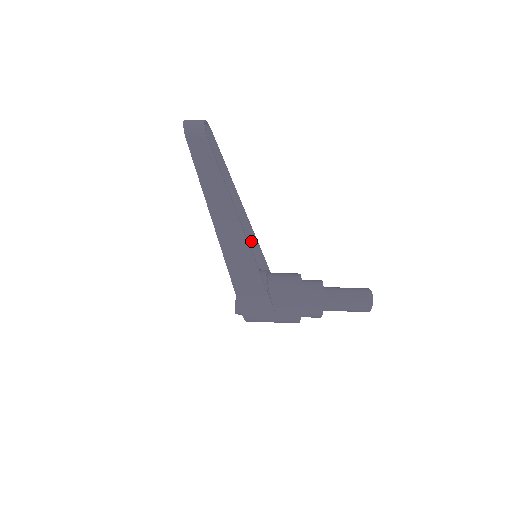
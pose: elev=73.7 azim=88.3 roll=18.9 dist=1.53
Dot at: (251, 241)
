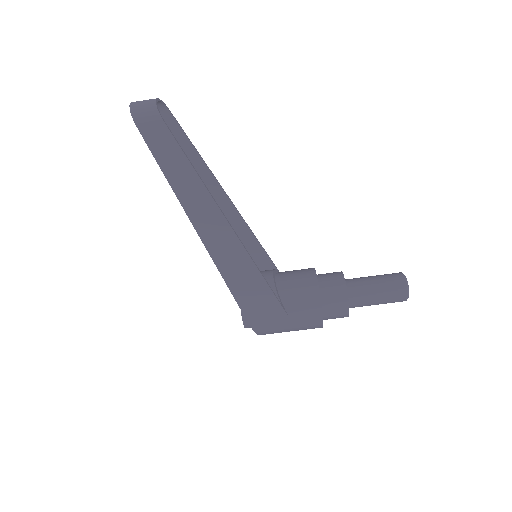
Dot at: (248, 239)
